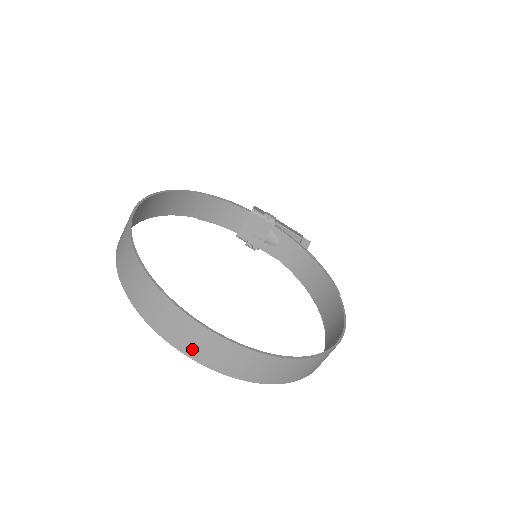
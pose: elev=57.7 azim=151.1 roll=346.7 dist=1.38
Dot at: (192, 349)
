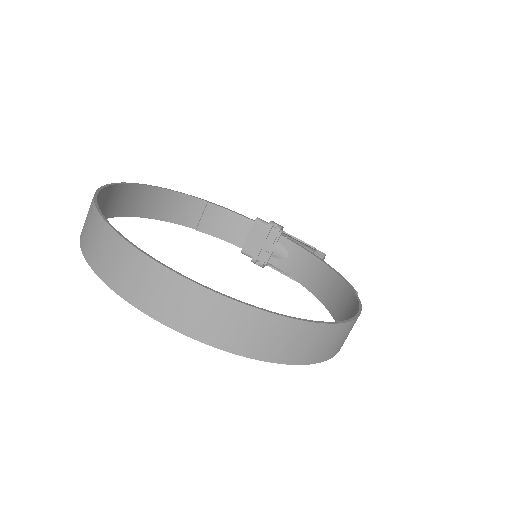
Dot at: (144, 298)
